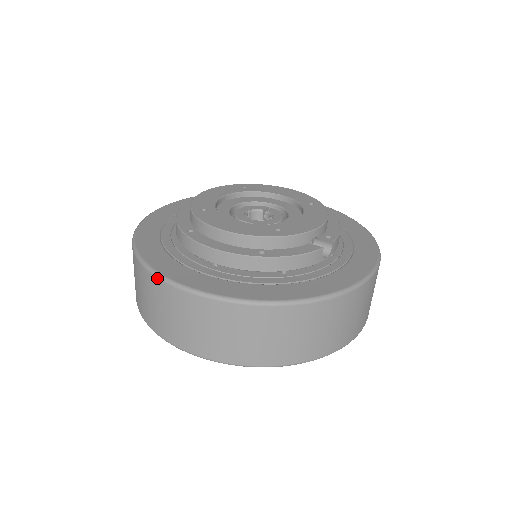
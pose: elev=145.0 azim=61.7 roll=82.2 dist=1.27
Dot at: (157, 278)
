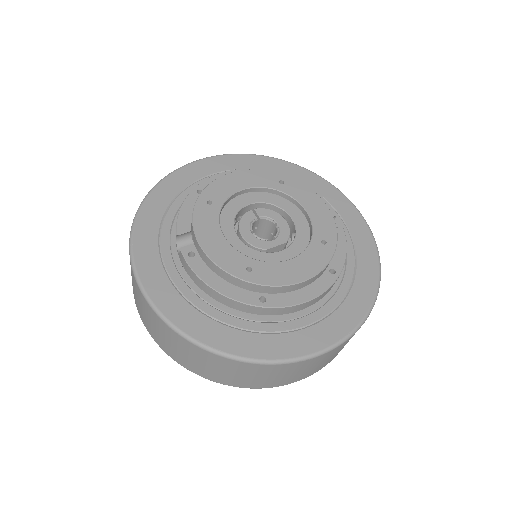
Dot at: (295, 363)
